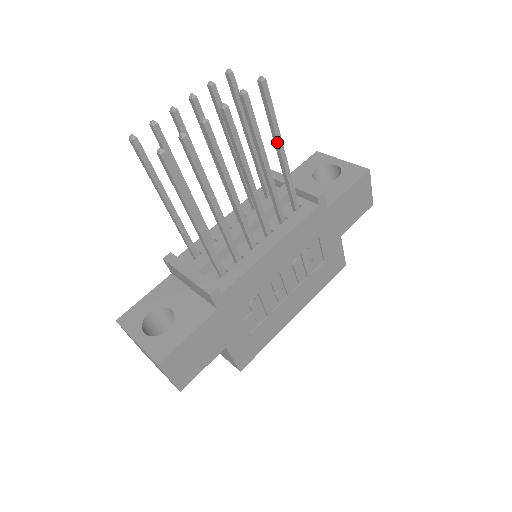
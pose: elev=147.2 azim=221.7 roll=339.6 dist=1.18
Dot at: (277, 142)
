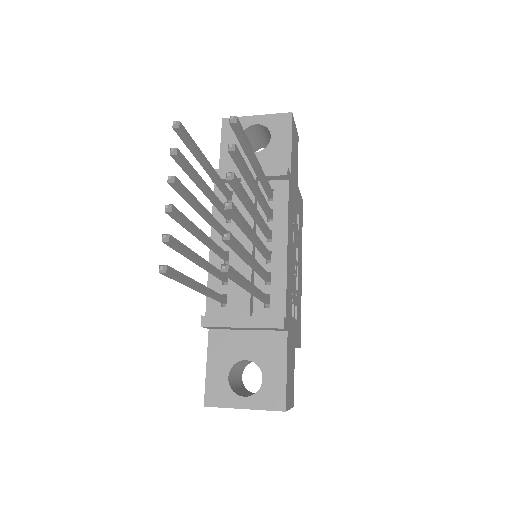
Dot at: (254, 160)
